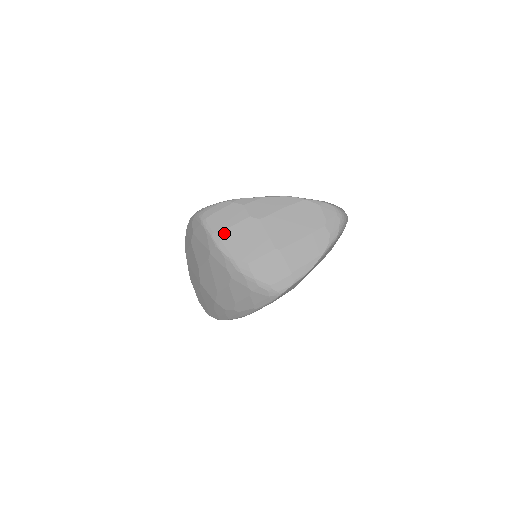
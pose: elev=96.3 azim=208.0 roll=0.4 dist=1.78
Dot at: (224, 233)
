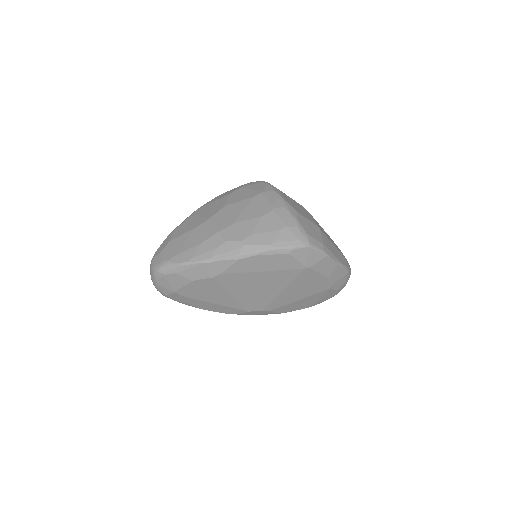
Dot at: (283, 193)
